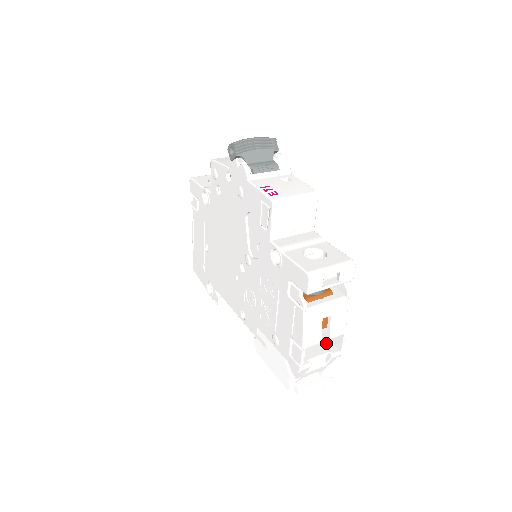
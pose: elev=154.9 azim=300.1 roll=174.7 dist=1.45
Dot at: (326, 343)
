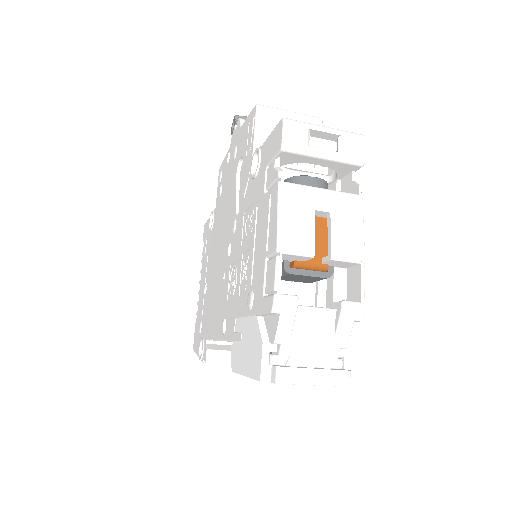
Dot at: (337, 302)
